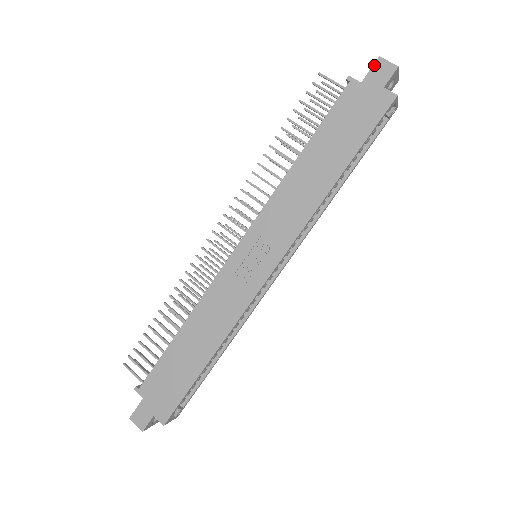
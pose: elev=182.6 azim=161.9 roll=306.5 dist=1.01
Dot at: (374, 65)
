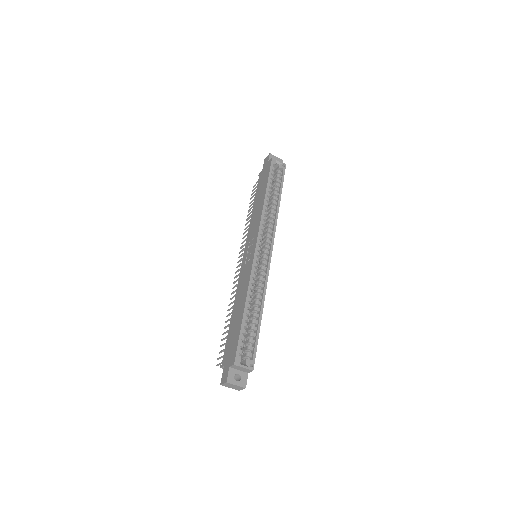
Dot at: (264, 163)
